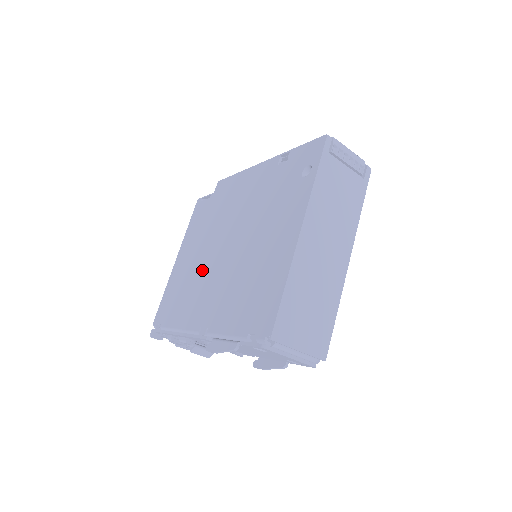
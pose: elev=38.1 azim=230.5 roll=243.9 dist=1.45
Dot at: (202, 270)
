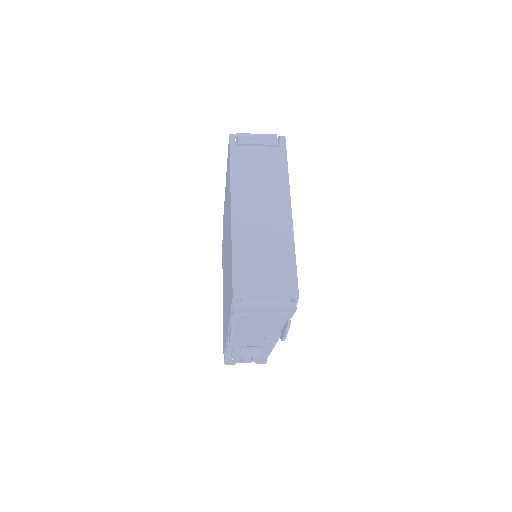
Dot at: occluded
